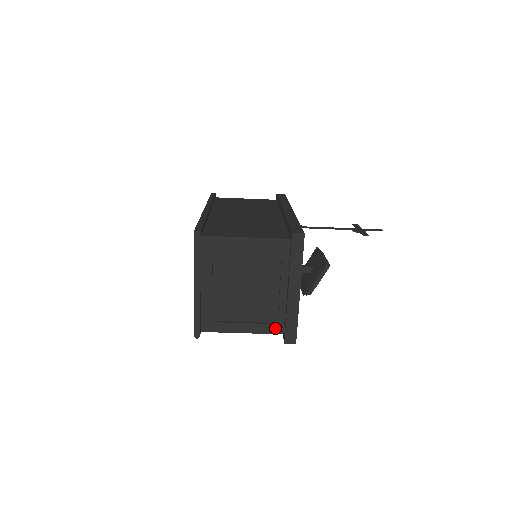
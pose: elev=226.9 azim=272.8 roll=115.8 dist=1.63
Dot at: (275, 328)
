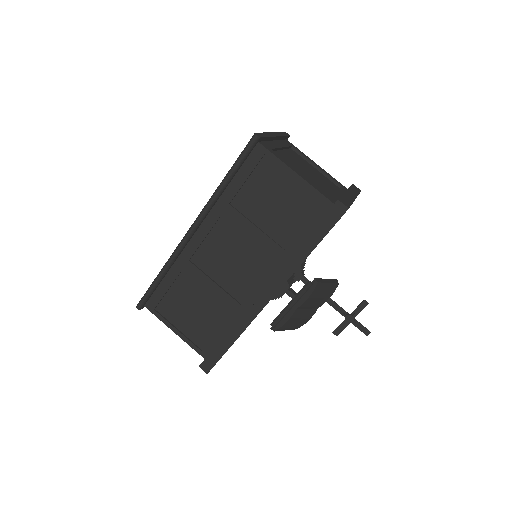
Dot at: (326, 196)
